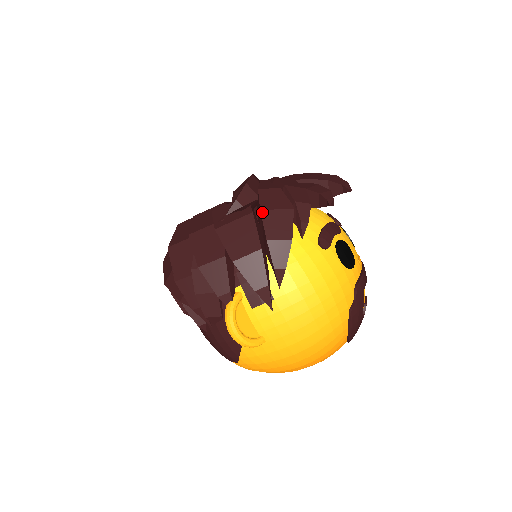
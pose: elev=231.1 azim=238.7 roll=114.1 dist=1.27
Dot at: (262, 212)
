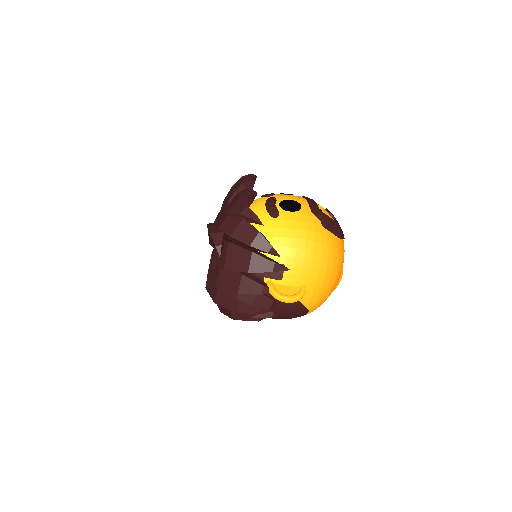
Dot at: (232, 237)
